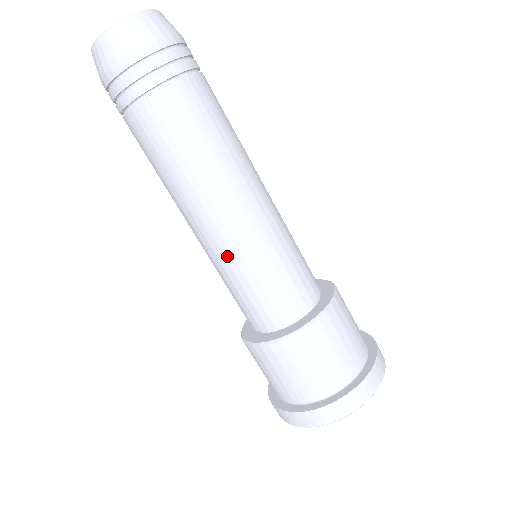
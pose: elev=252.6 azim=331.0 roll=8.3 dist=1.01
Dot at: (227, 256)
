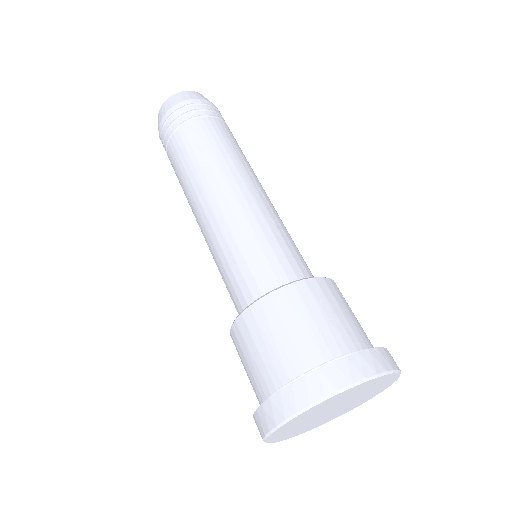
Dot at: (214, 240)
